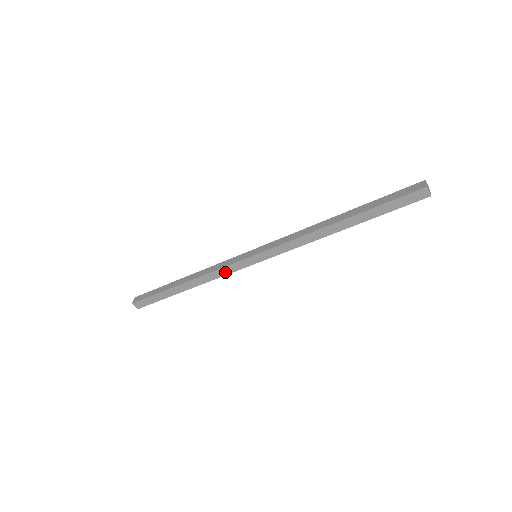
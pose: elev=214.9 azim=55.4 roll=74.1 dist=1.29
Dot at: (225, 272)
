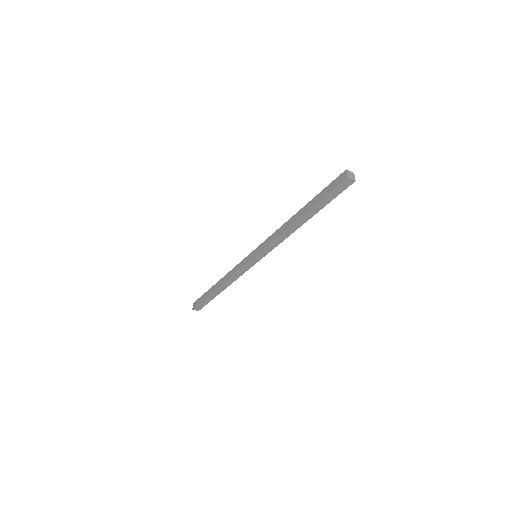
Dot at: (241, 273)
